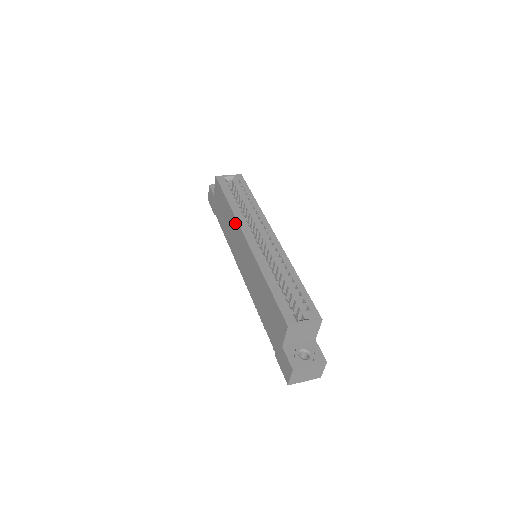
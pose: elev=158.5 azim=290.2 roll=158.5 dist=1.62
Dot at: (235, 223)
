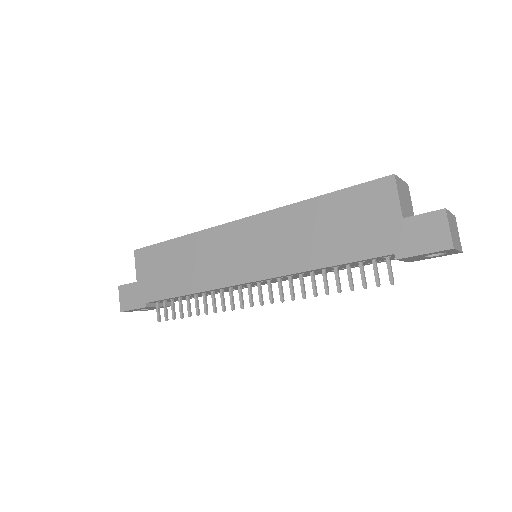
Dot at: (207, 236)
